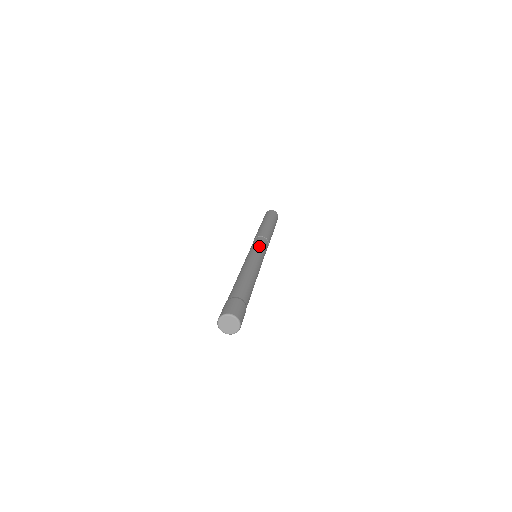
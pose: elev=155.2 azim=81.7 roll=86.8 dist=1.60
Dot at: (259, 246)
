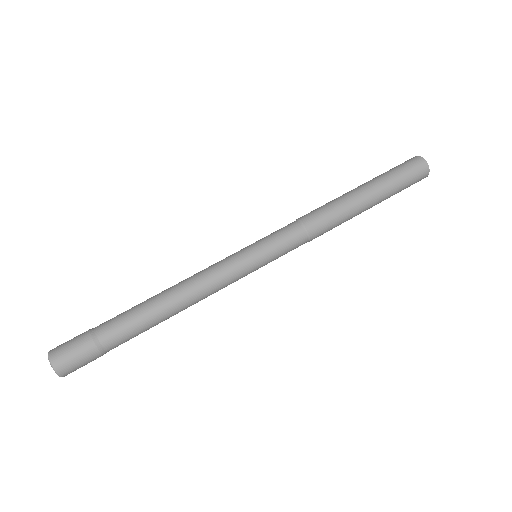
Dot at: (265, 244)
